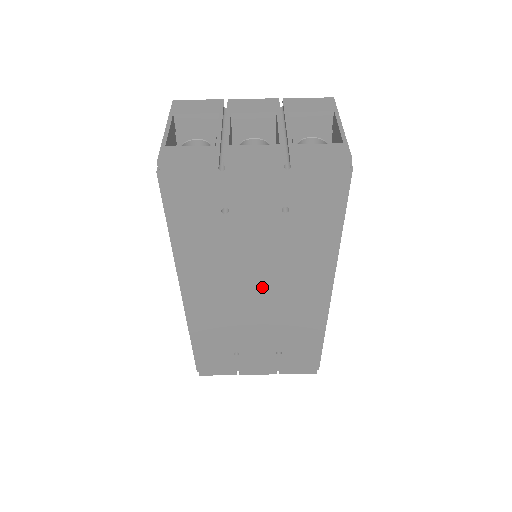
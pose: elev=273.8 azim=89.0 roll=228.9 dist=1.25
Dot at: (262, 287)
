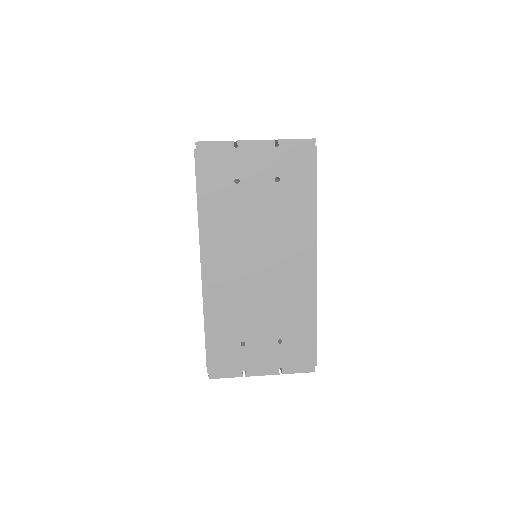
Dot at: (263, 257)
